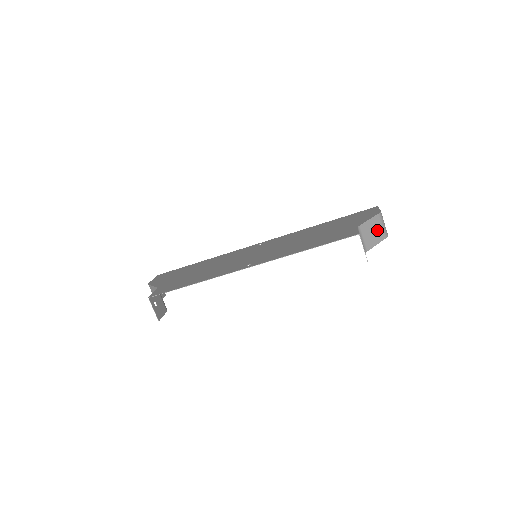
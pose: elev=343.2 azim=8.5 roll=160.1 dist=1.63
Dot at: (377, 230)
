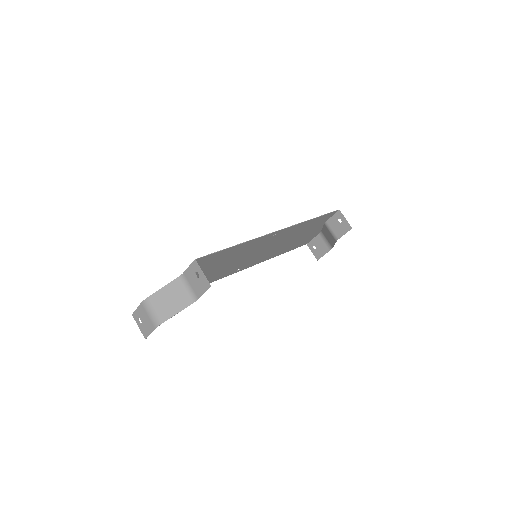
Dot at: (328, 238)
